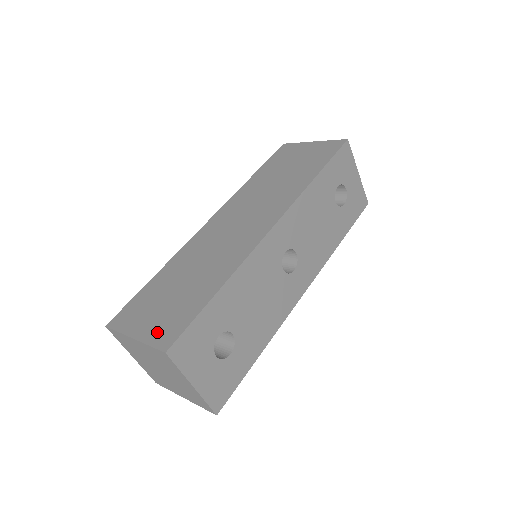
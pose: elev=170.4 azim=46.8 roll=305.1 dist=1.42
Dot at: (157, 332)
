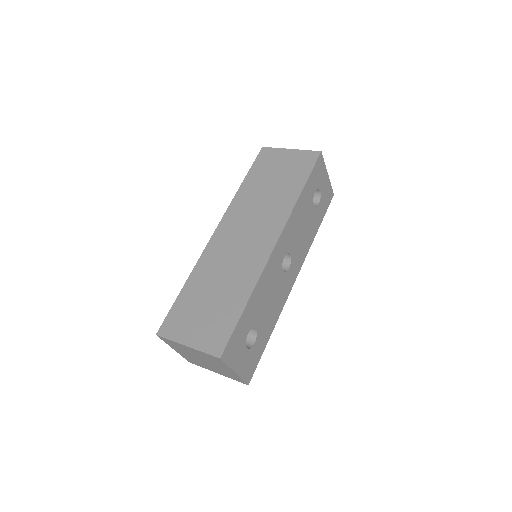
Dot at: (206, 341)
